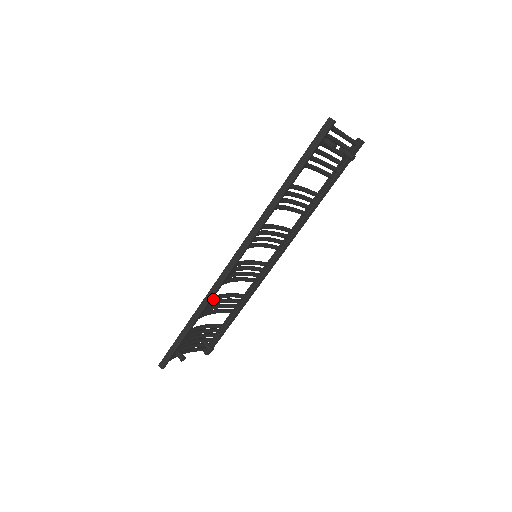
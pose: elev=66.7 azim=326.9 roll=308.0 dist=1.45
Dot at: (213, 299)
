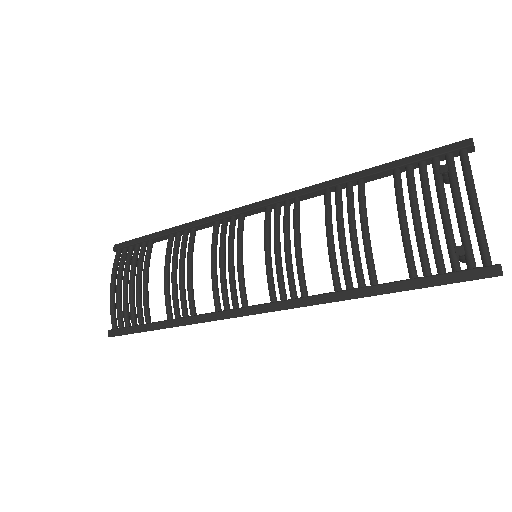
Dot at: (194, 302)
